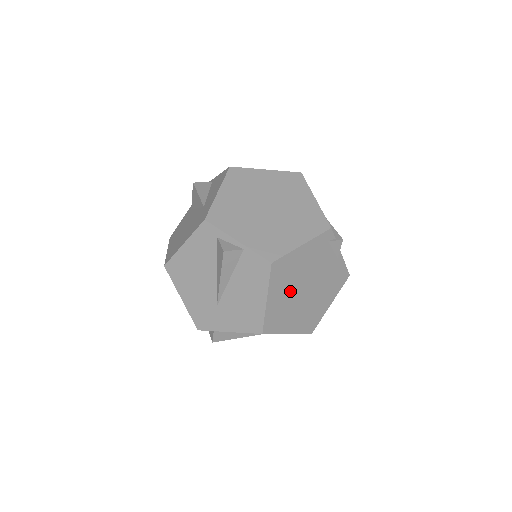
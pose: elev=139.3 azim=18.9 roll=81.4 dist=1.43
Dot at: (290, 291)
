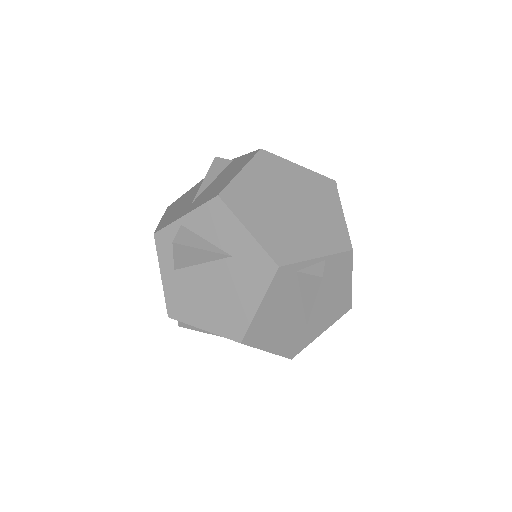
Dot at: occluded
